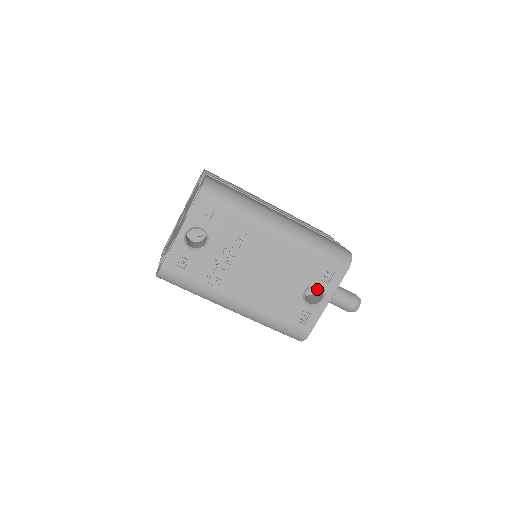
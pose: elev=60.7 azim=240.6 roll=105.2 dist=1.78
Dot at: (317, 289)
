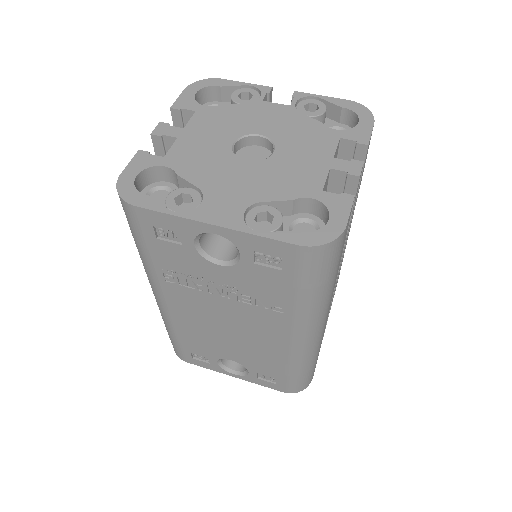
Dot at: occluded
